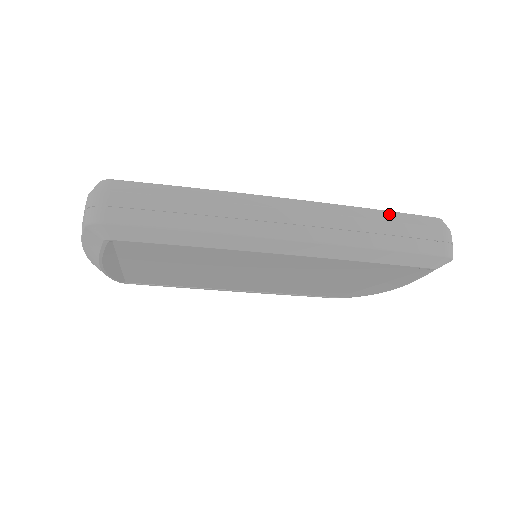
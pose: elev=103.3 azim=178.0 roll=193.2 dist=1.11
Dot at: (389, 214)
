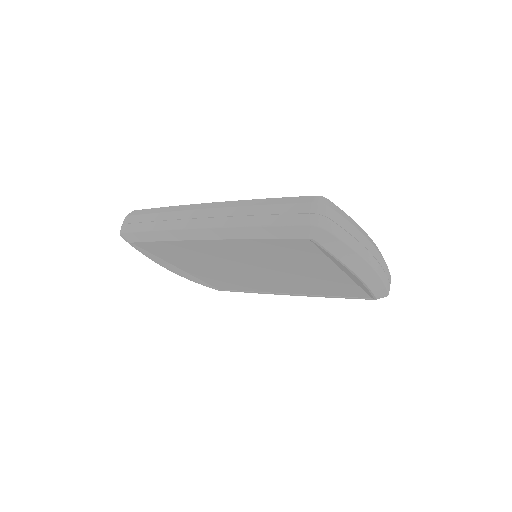
Dot at: (272, 200)
